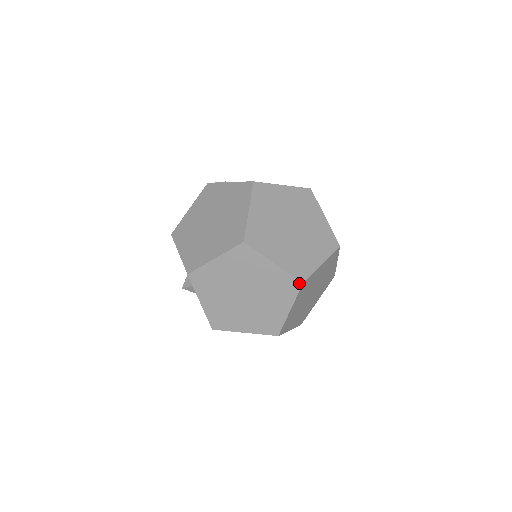
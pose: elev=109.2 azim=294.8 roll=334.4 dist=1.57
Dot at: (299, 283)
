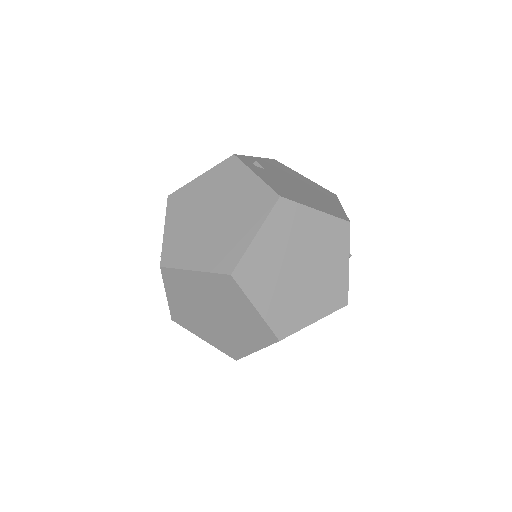
Dot at: (276, 338)
